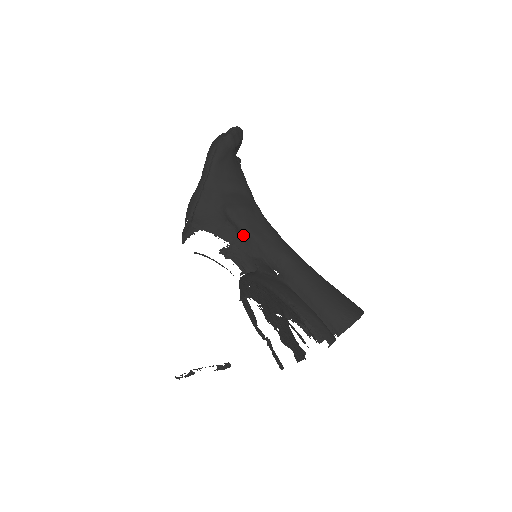
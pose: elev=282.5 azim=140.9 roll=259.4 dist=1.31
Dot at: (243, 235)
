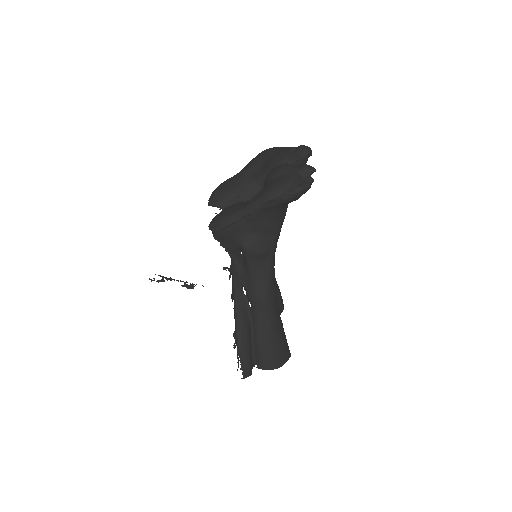
Dot at: (246, 267)
